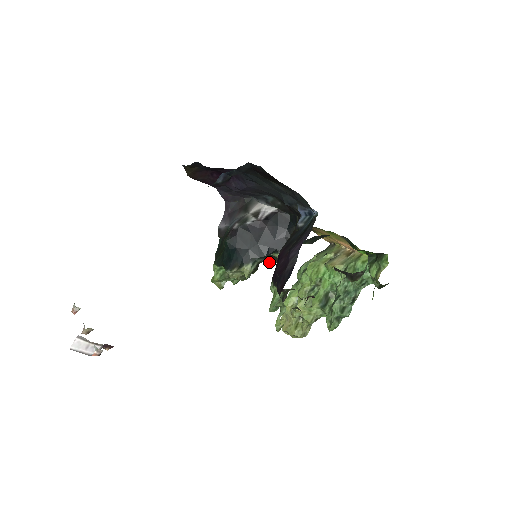
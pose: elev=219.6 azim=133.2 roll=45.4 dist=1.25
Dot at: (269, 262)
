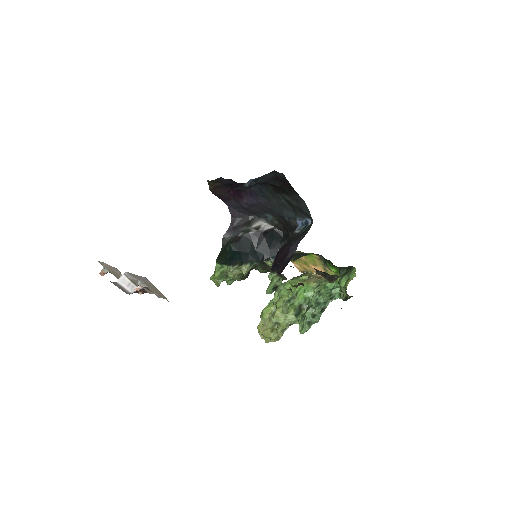
Dot at: (259, 271)
